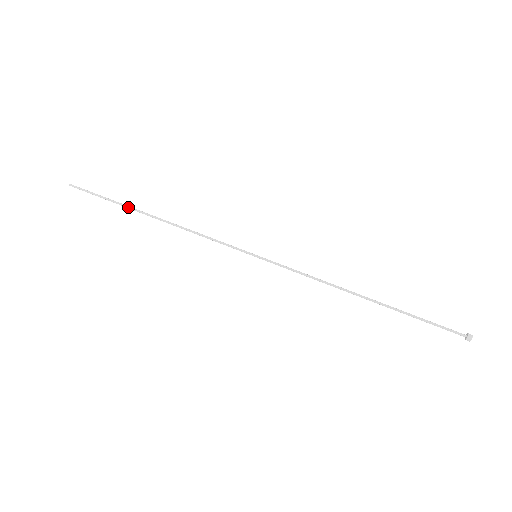
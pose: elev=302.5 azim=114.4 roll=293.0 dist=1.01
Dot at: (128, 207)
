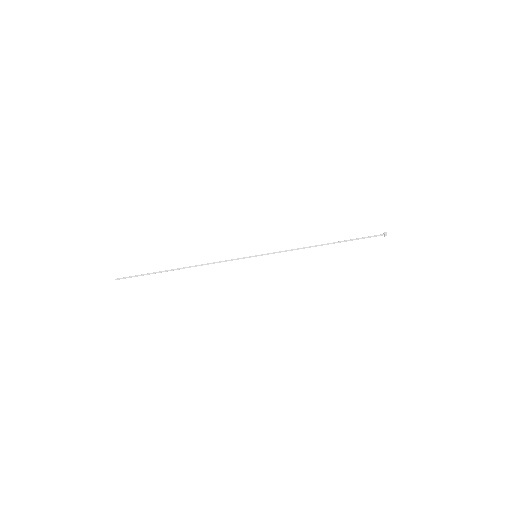
Dot at: occluded
